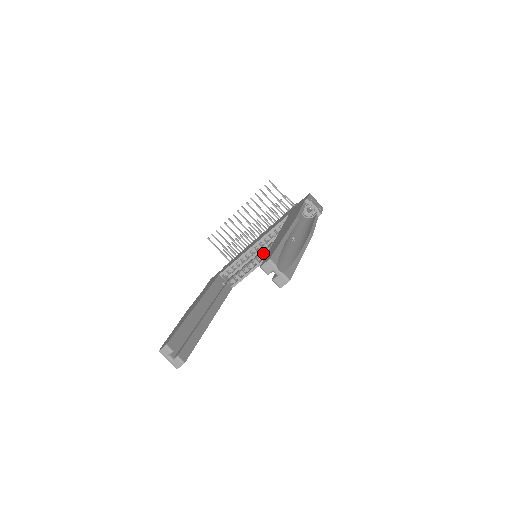
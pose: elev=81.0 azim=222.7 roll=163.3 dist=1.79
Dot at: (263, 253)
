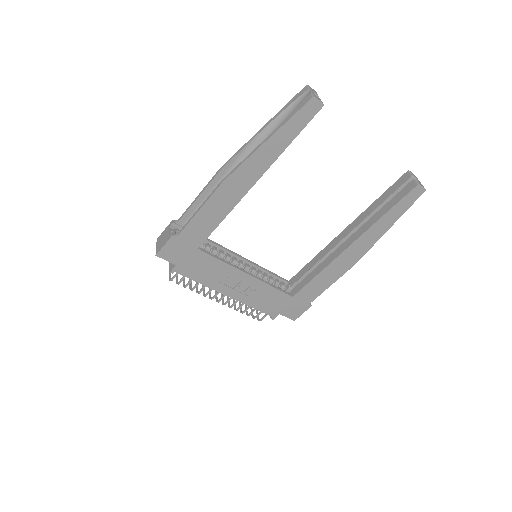
Dot at: occluded
